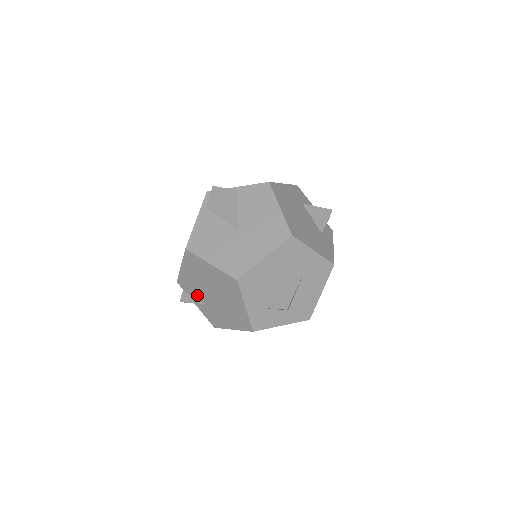
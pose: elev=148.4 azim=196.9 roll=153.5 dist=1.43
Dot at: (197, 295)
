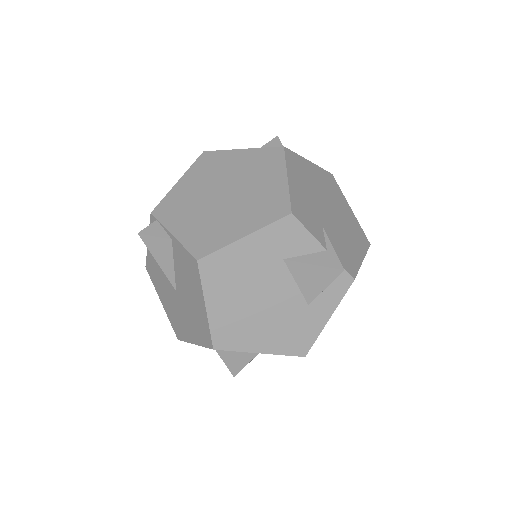
Dot at: occluded
